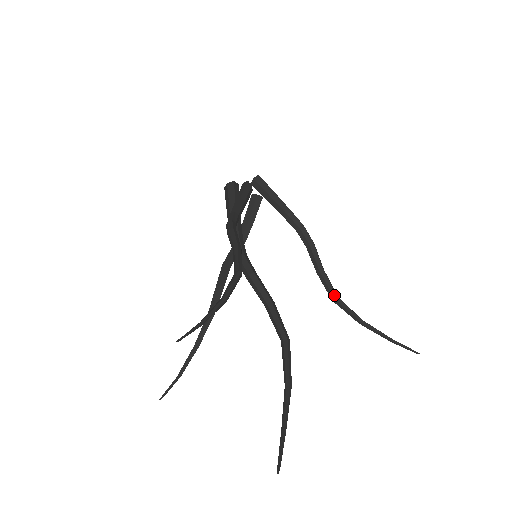
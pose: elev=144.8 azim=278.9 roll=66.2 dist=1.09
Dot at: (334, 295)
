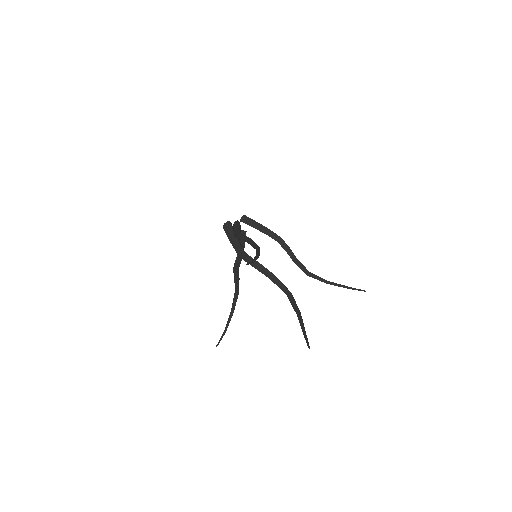
Dot at: (308, 272)
